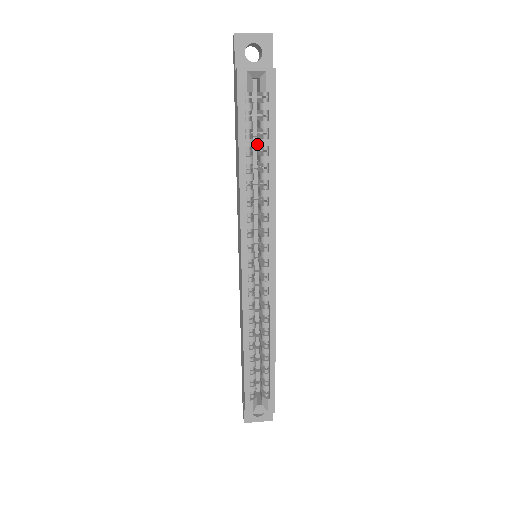
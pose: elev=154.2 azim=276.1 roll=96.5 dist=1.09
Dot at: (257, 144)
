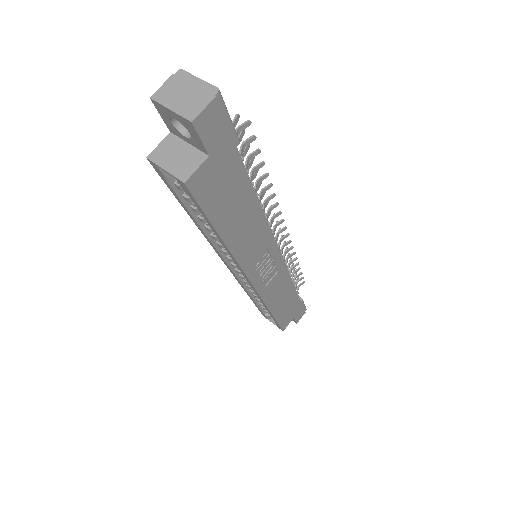
Dot at: occluded
